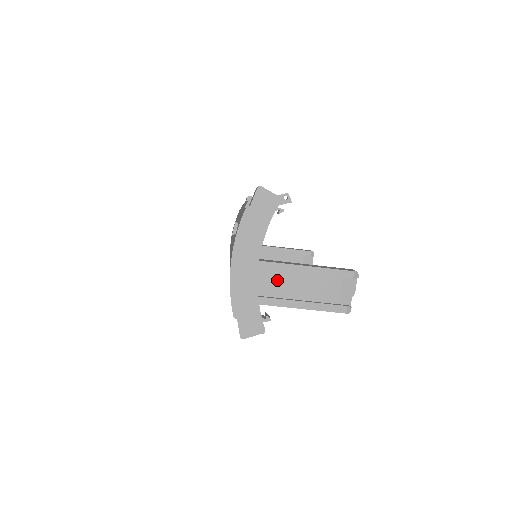
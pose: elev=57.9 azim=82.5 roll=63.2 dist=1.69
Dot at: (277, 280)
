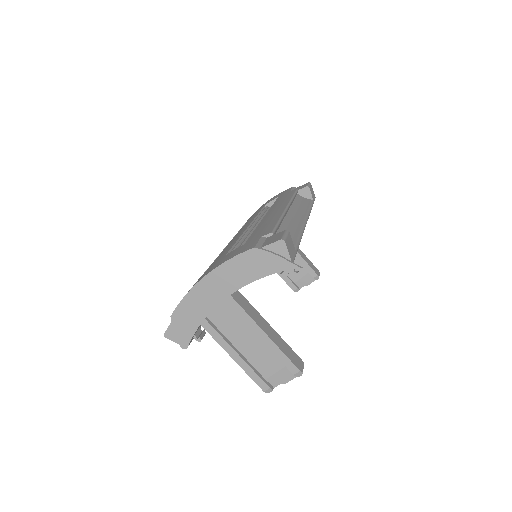
Dot at: (232, 320)
